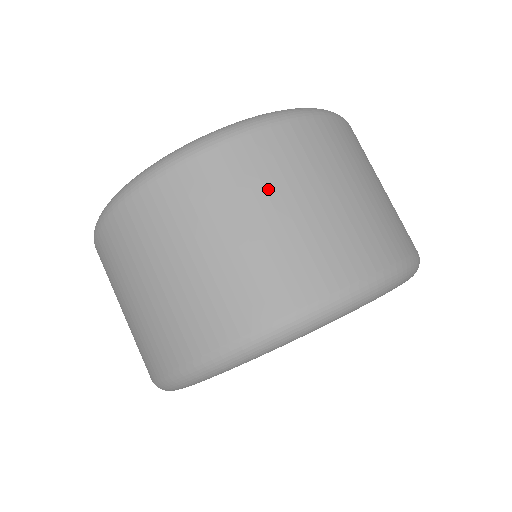
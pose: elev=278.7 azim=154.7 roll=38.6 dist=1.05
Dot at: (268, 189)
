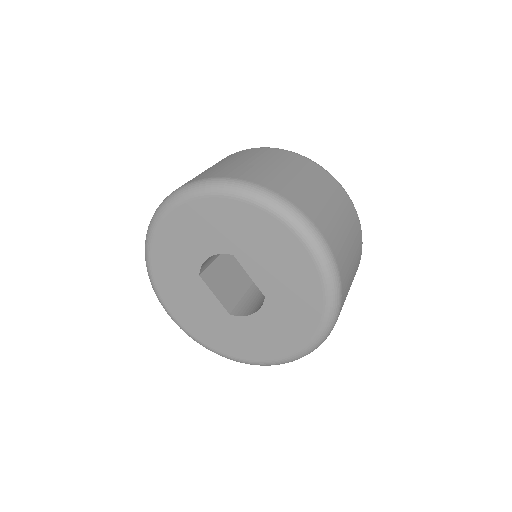
Dot at: (341, 207)
